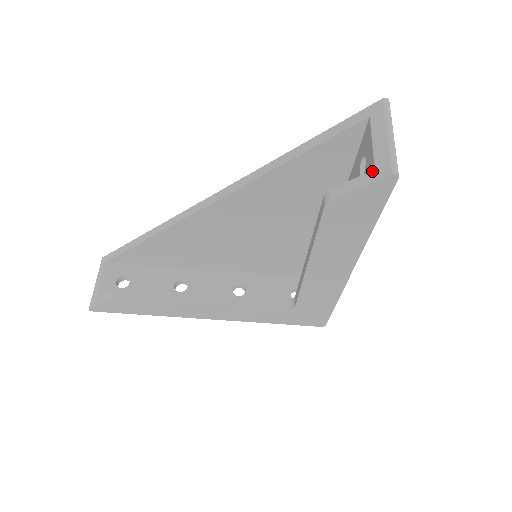
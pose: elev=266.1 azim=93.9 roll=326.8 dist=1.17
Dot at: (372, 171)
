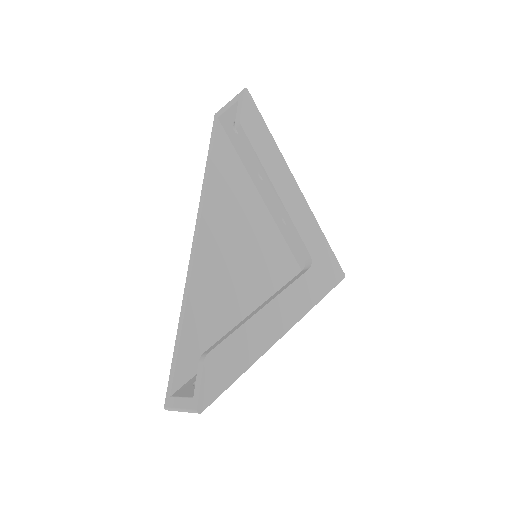
Dot at: (238, 101)
